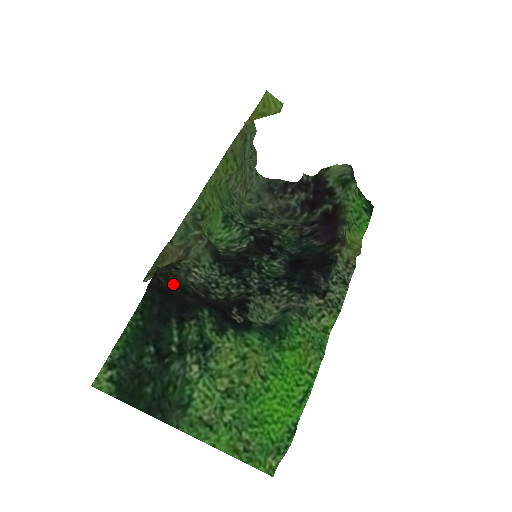
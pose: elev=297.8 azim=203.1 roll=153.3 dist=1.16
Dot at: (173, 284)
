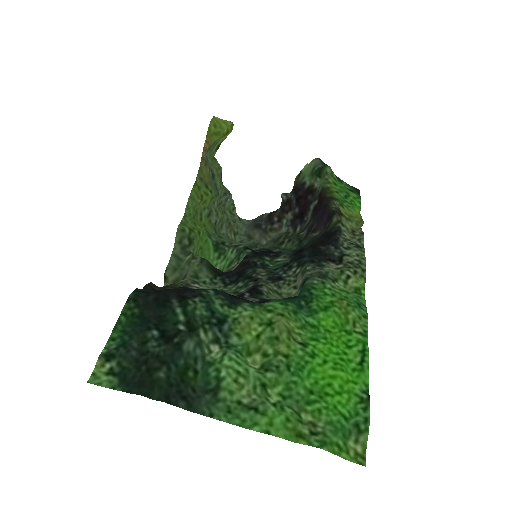
Dot at: occluded
